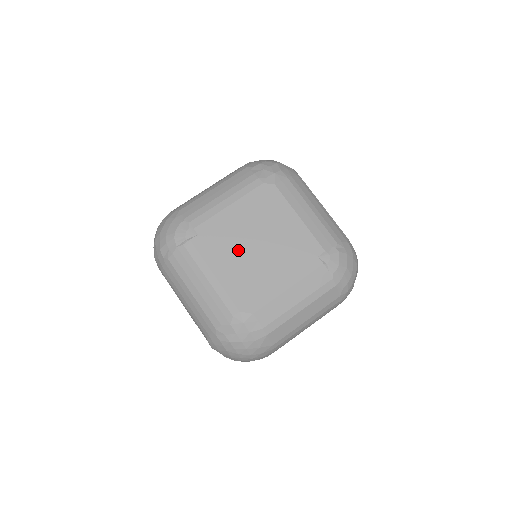
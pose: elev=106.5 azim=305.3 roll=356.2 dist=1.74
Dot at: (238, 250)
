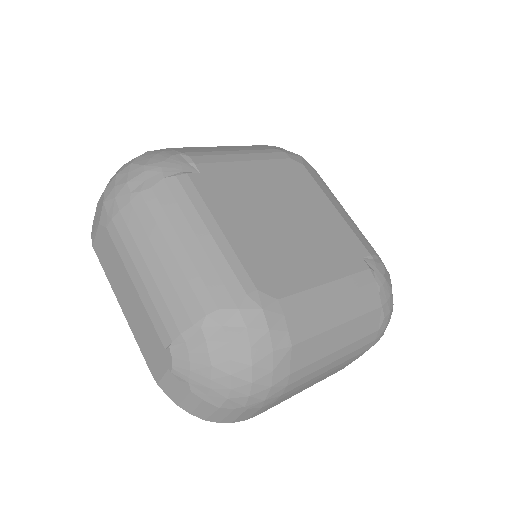
Dot at: (258, 212)
